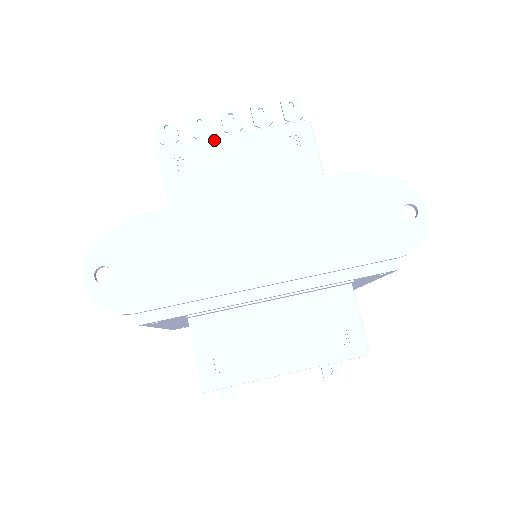
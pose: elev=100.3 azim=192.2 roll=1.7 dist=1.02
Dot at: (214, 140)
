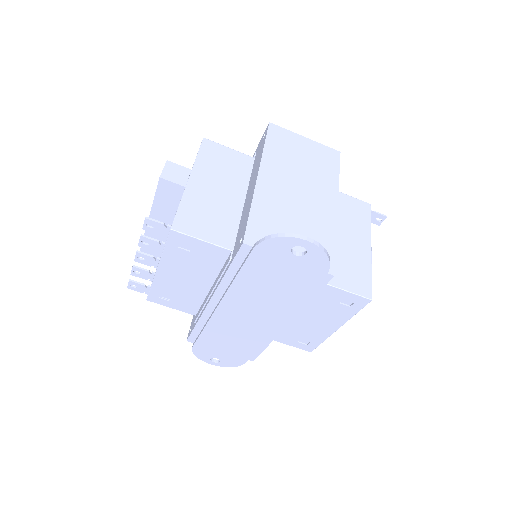
Dot at: (156, 279)
